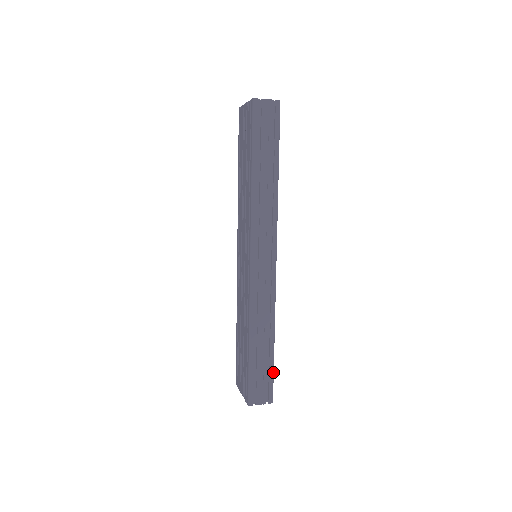
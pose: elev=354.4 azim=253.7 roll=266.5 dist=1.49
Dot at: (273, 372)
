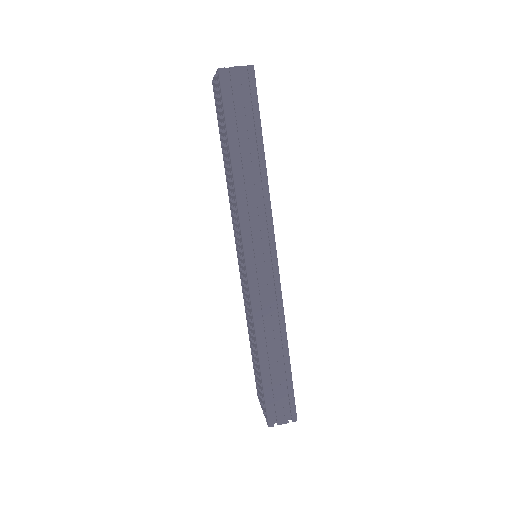
Dot at: (292, 387)
